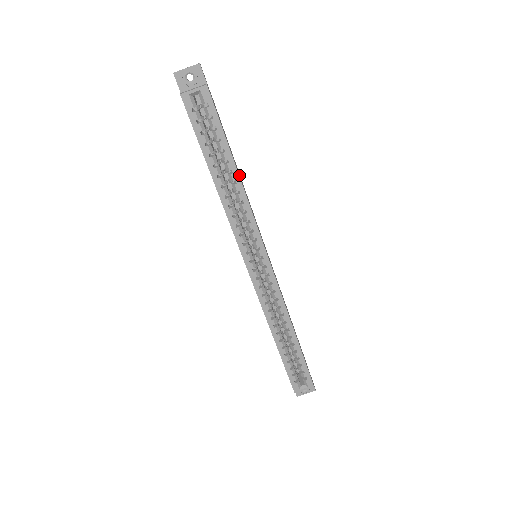
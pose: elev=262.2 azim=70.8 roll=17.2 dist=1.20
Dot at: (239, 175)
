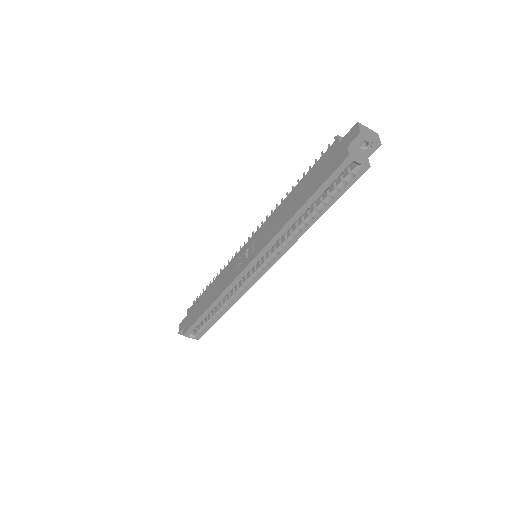
Dot at: occluded
